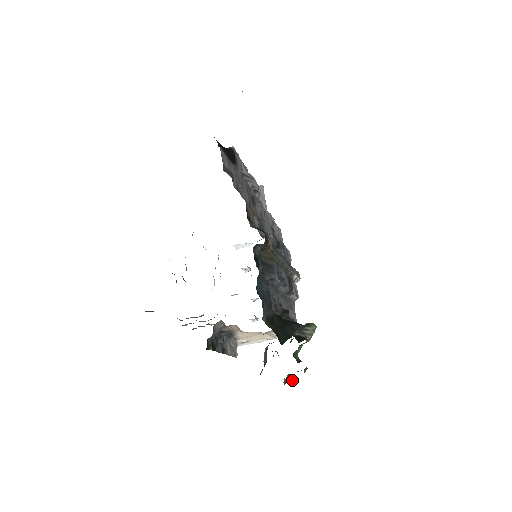
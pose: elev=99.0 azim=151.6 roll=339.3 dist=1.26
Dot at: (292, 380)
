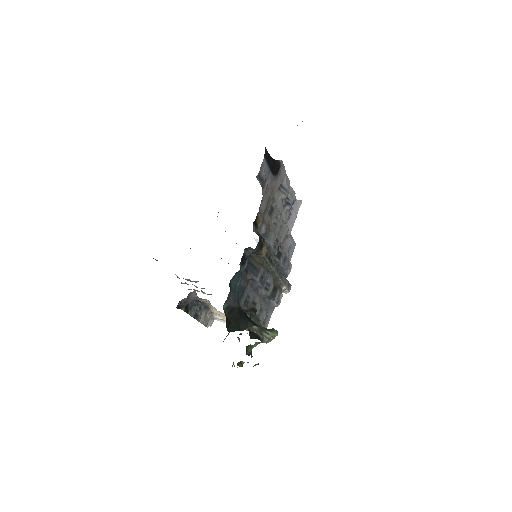
Dot at: (240, 366)
